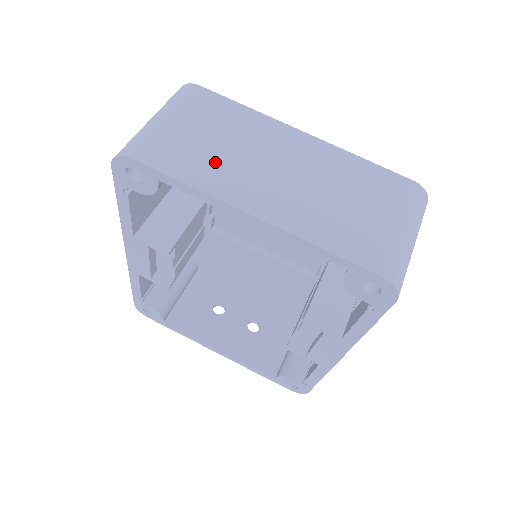
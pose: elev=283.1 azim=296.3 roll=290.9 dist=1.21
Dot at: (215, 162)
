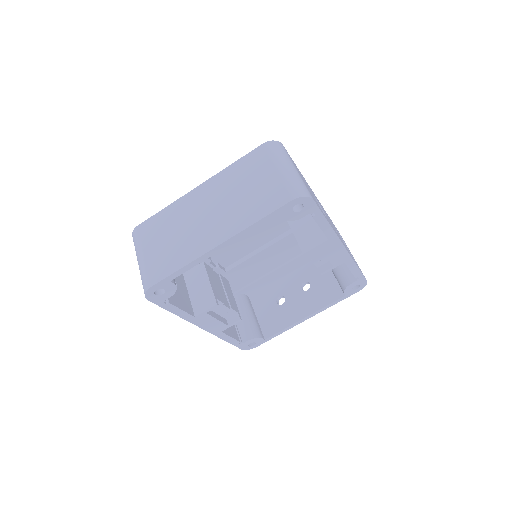
Dot at: (181, 246)
